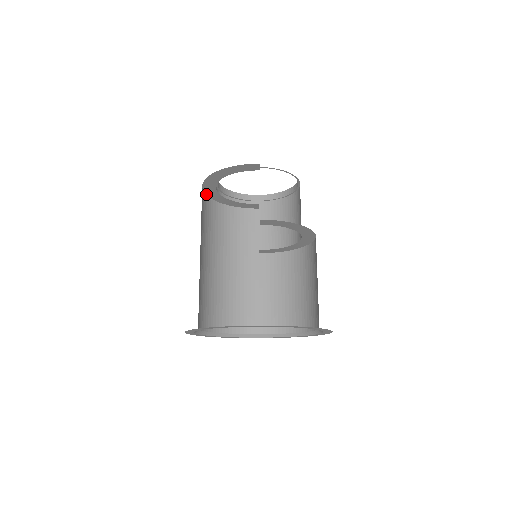
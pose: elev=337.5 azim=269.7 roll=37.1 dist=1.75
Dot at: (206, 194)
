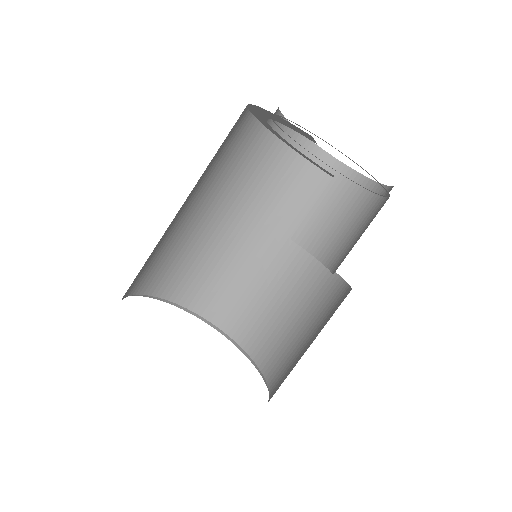
Dot at: (261, 122)
